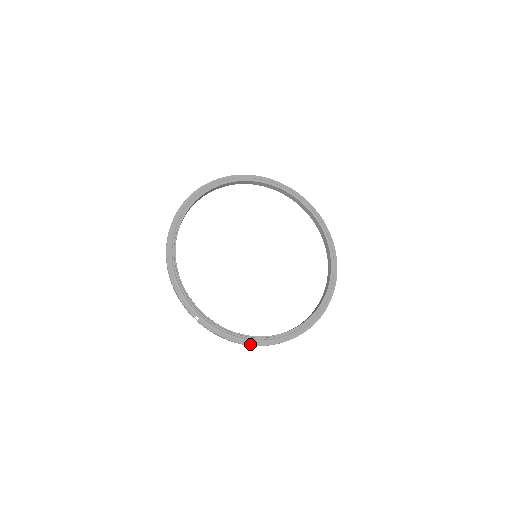
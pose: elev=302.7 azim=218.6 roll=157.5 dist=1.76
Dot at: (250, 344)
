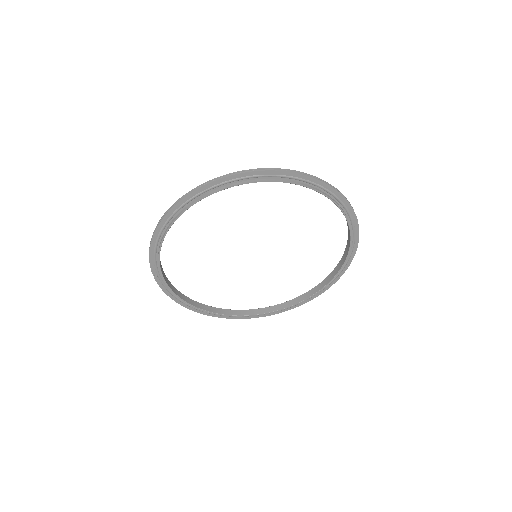
Dot at: (189, 308)
